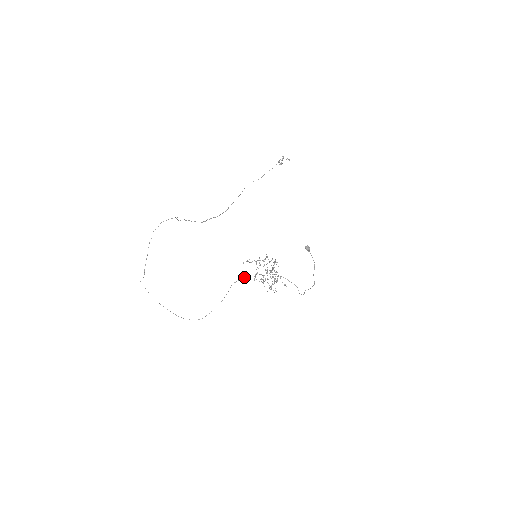
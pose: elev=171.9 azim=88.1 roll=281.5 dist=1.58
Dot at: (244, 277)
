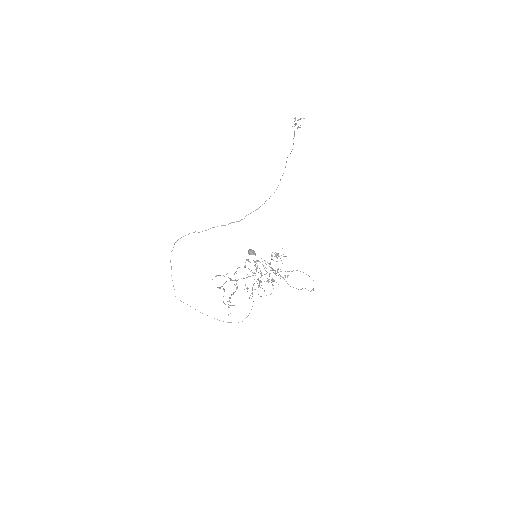
Dot at: occluded
